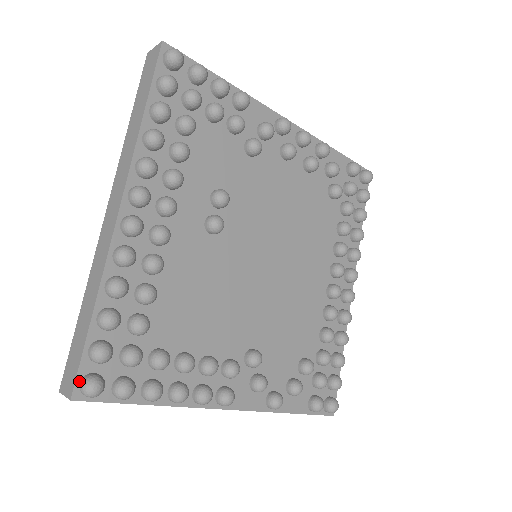
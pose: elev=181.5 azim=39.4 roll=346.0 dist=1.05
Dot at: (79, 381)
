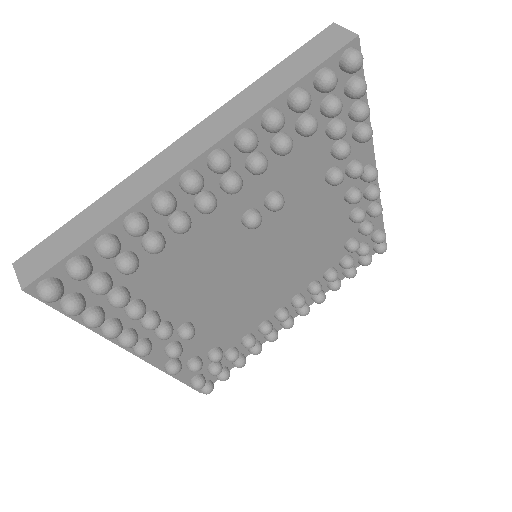
Dot at: (42, 279)
